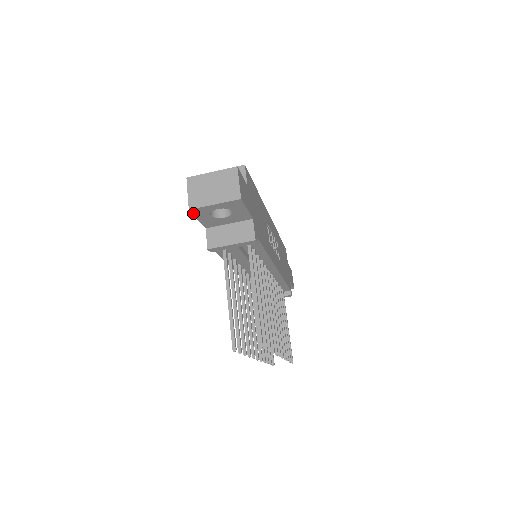
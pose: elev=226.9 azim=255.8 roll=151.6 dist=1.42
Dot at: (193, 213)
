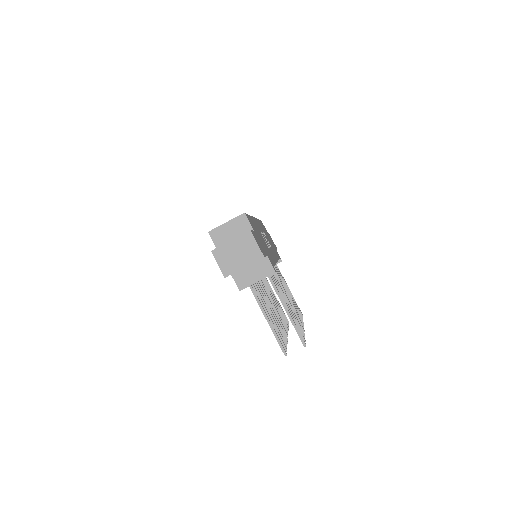
Dot at: occluded
